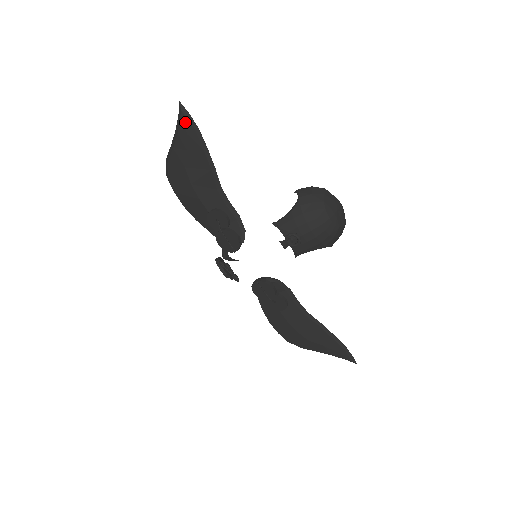
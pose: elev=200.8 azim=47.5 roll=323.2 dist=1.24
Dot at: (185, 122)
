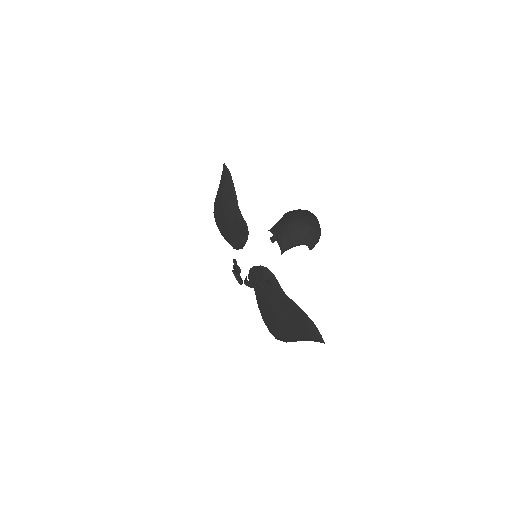
Dot at: (224, 172)
